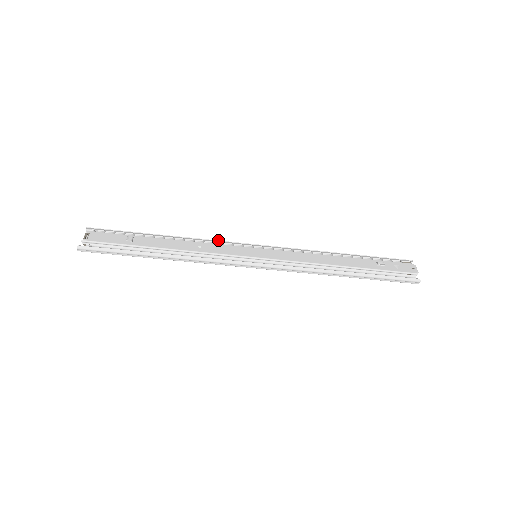
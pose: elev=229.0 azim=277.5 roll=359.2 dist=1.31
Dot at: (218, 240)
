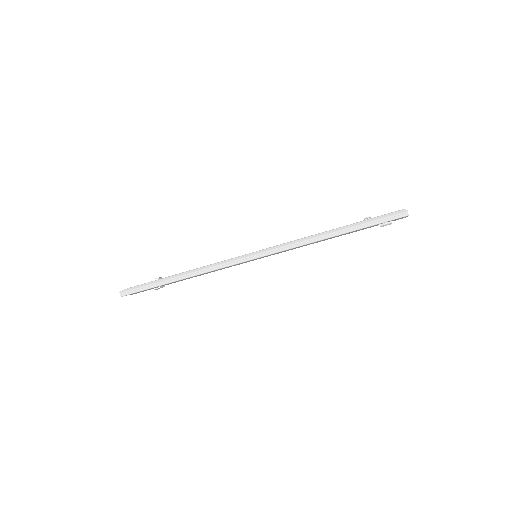
Dot at: occluded
